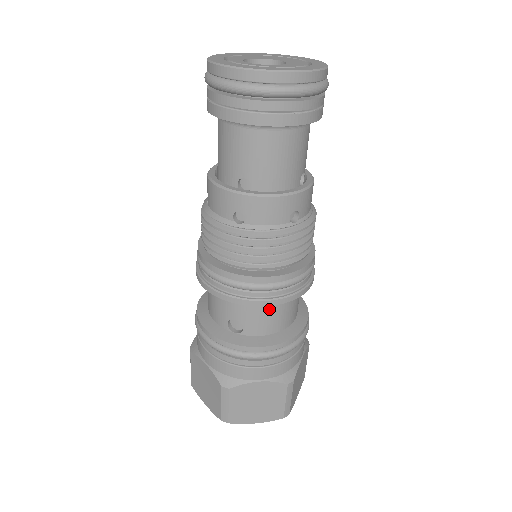
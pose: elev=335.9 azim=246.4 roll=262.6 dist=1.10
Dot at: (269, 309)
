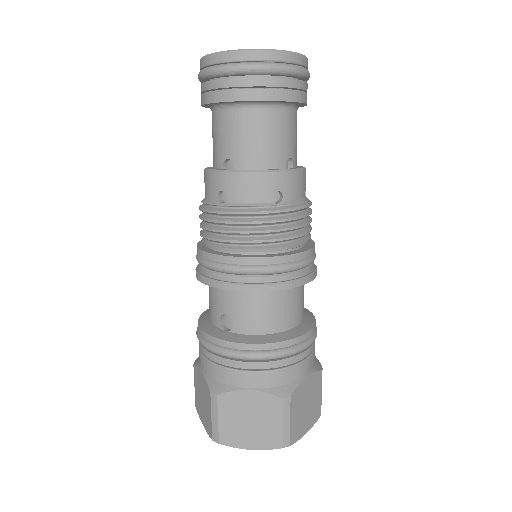
Dot at: (258, 302)
